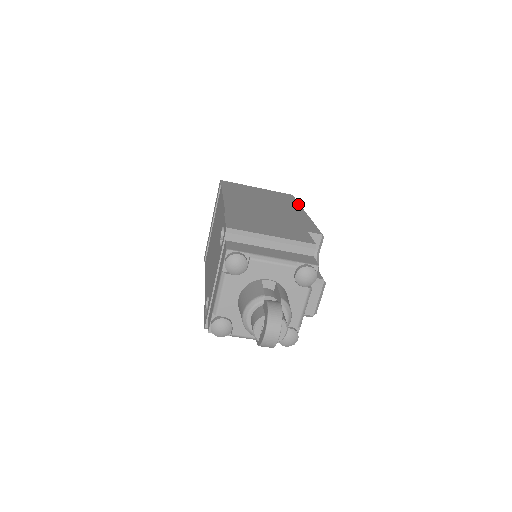
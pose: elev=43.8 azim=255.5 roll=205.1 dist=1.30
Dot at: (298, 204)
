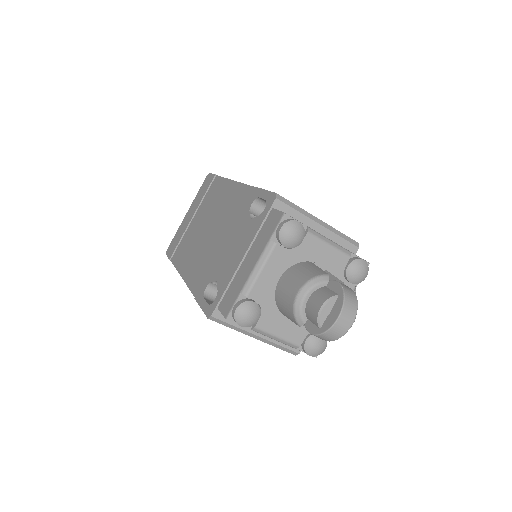
Dot at: occluded
